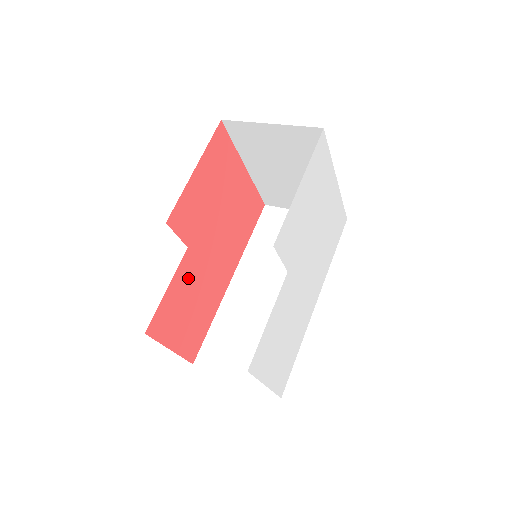
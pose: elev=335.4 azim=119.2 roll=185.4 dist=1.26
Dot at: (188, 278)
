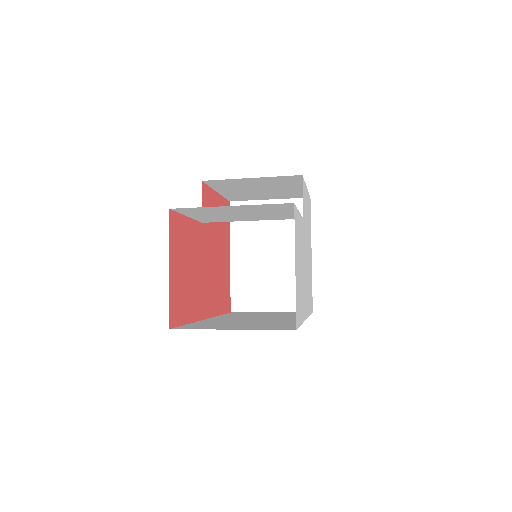
Dot at: (195, 243)
